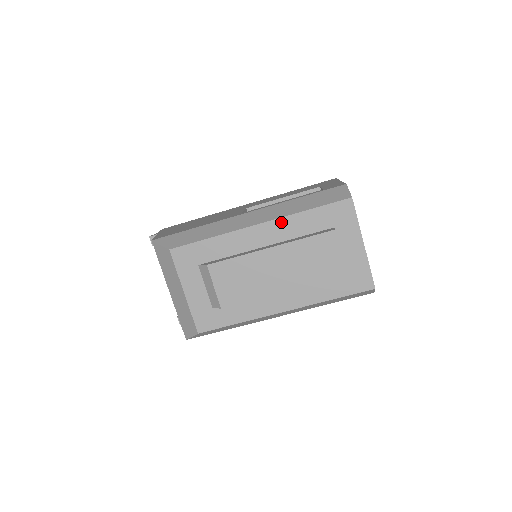
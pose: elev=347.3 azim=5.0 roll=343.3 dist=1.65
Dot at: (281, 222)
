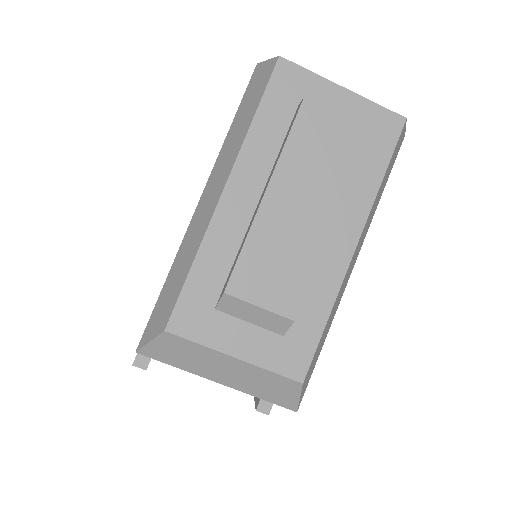
Dot at: (243, 160)
